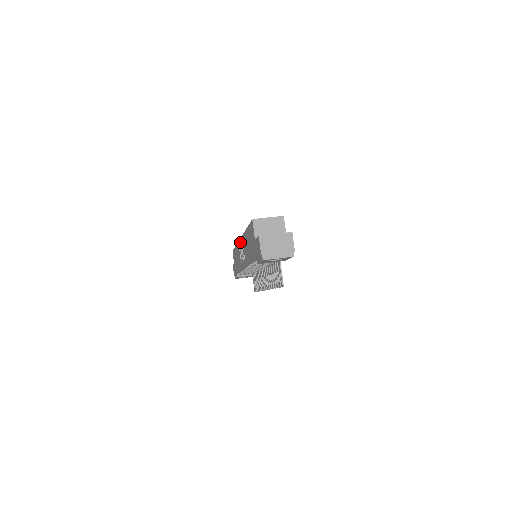
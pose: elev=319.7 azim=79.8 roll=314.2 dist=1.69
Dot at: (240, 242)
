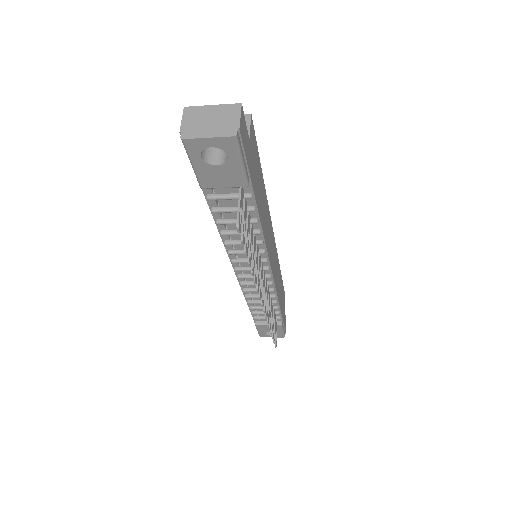
Dot at: occluded
